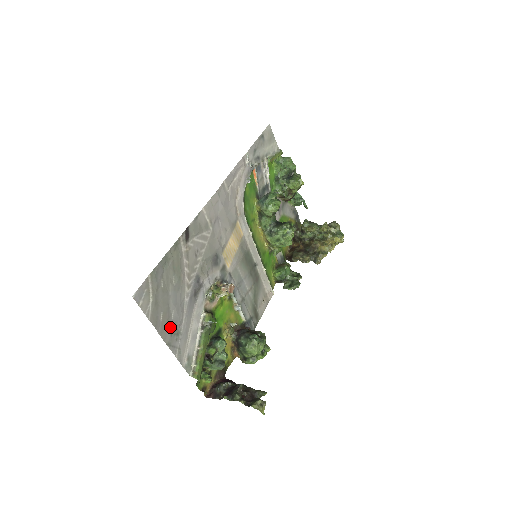
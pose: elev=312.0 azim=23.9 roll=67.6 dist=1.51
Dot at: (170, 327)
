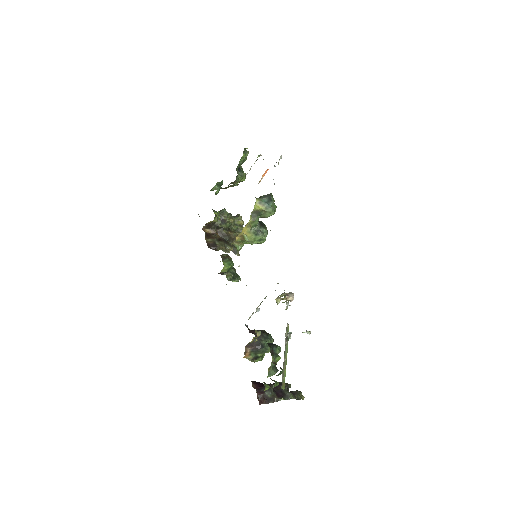
Dot at: occluded
